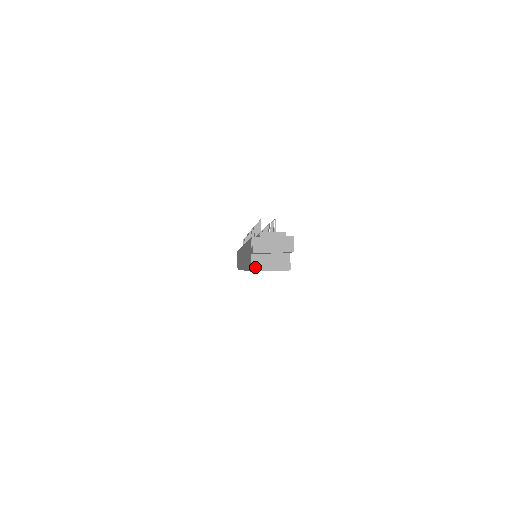
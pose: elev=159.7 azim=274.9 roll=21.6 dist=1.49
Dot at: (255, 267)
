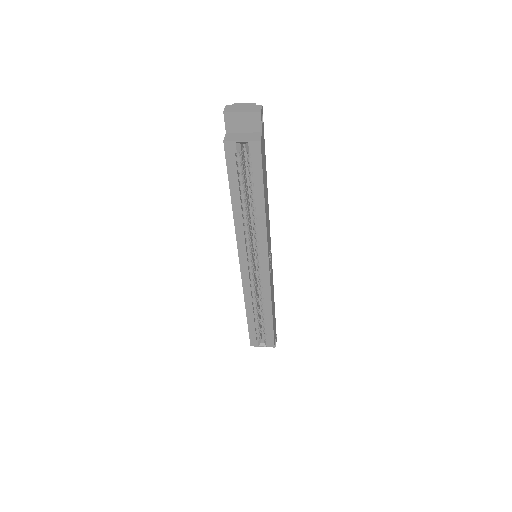
Dot at: (227, 139)
